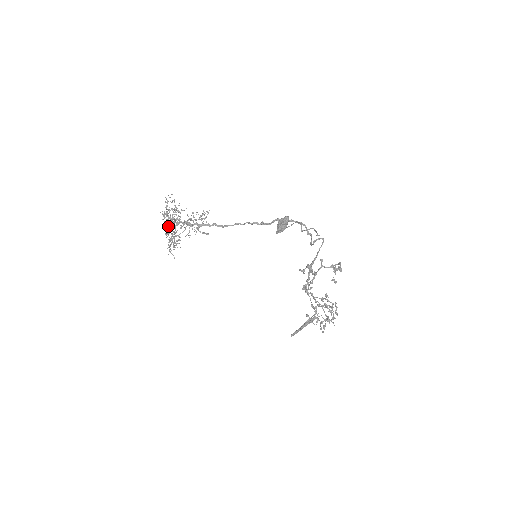
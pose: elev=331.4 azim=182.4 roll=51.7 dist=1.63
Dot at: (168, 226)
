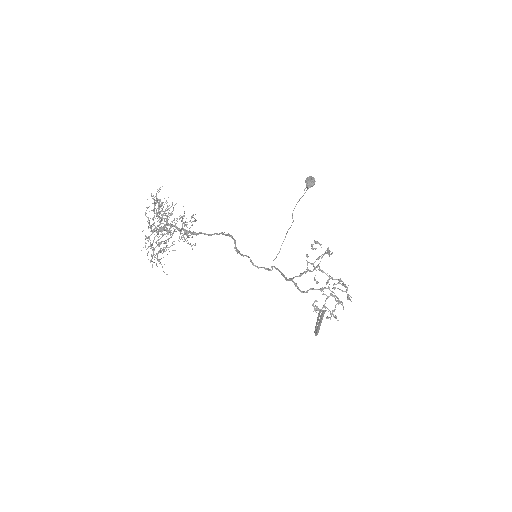
Dot at: (153, 229)
